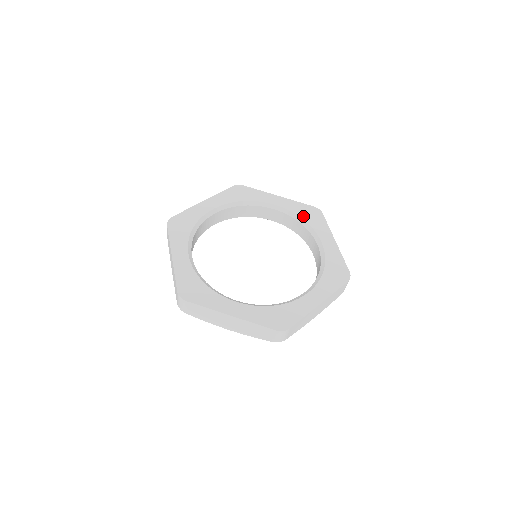
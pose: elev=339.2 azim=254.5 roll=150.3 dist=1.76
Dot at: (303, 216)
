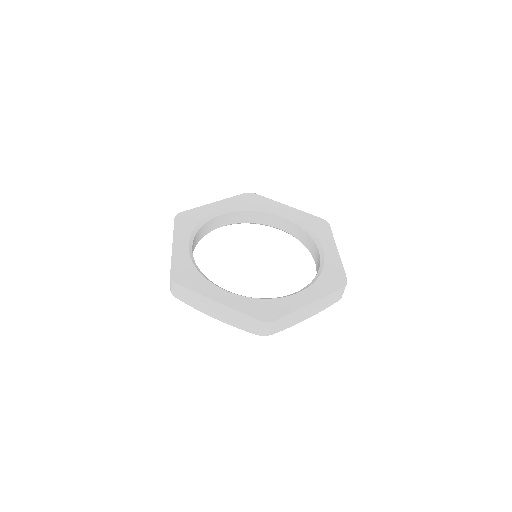
Dot at: (309, 225)
